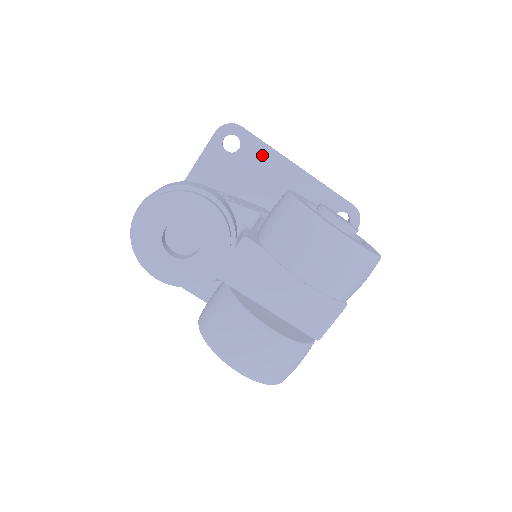
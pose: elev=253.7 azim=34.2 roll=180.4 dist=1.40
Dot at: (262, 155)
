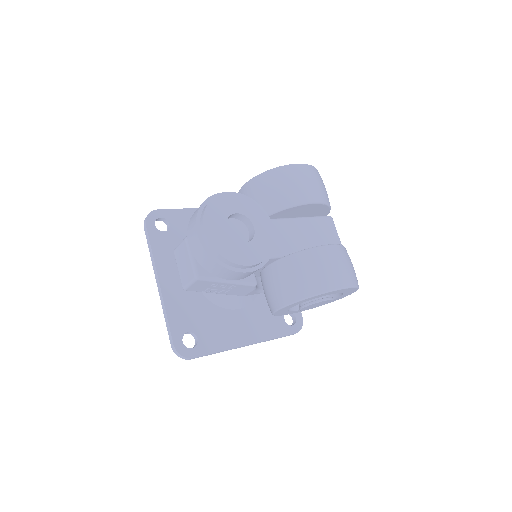
Dot at: (185, 217)
